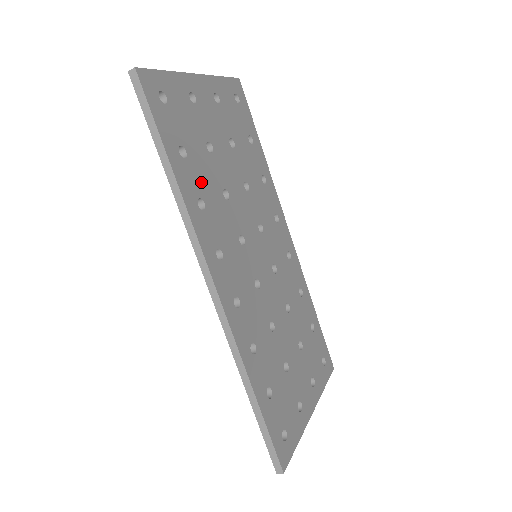
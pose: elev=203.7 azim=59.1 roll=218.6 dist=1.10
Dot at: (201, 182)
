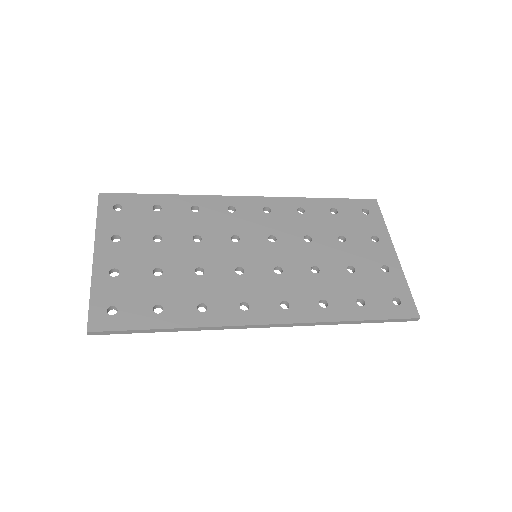
Dot at: (185, 299)
